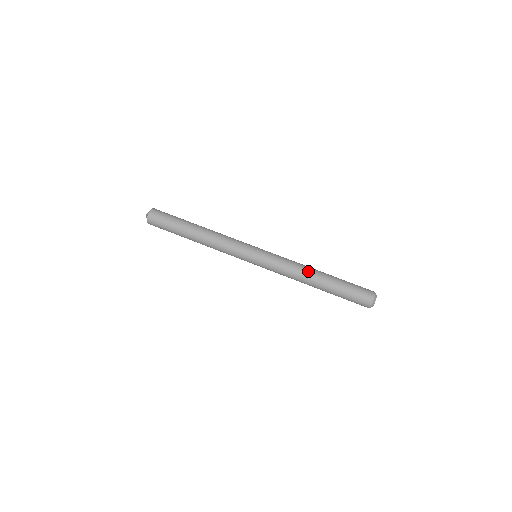
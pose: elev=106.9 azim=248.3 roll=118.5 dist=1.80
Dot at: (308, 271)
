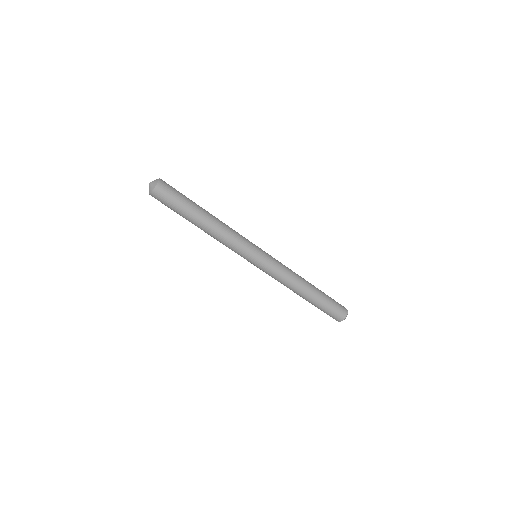
Dot at: (300, 286)
